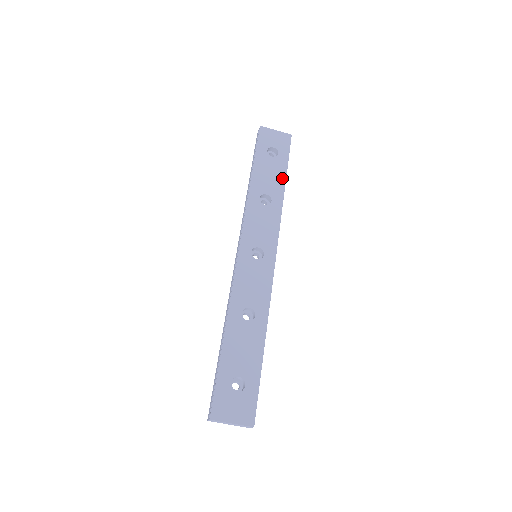
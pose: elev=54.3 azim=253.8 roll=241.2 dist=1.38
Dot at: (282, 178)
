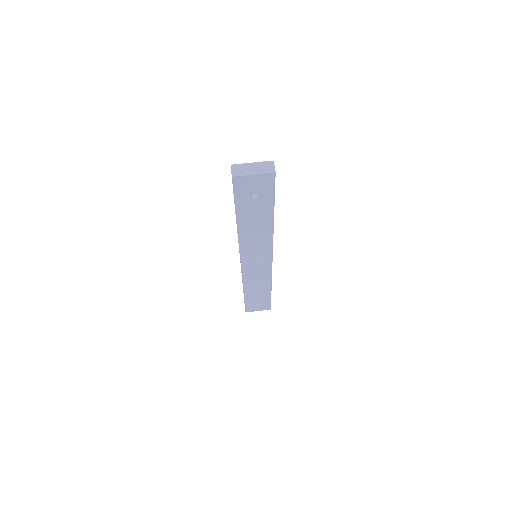
Dot at: occluded
